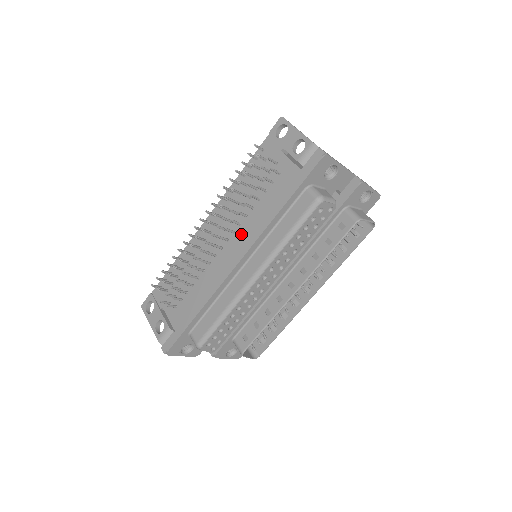
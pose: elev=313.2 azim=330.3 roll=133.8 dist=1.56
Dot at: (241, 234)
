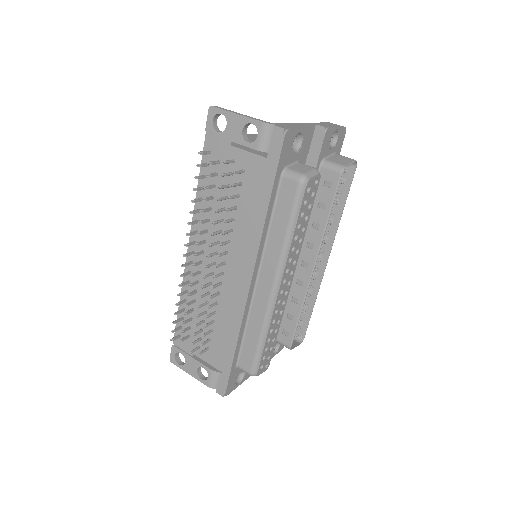
Dot at: (236, 252)
